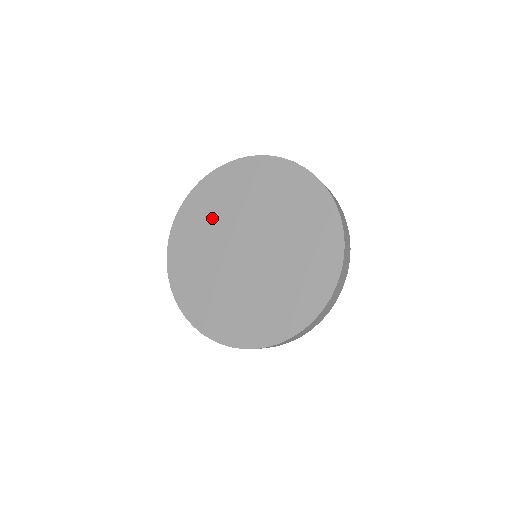
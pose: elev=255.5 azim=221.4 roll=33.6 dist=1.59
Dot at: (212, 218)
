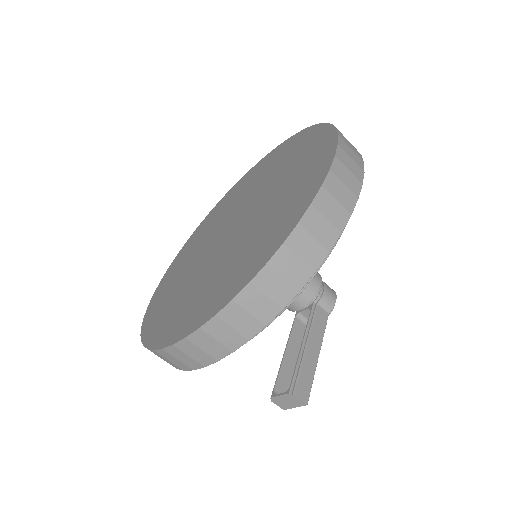
Dot at: (187, 263)
